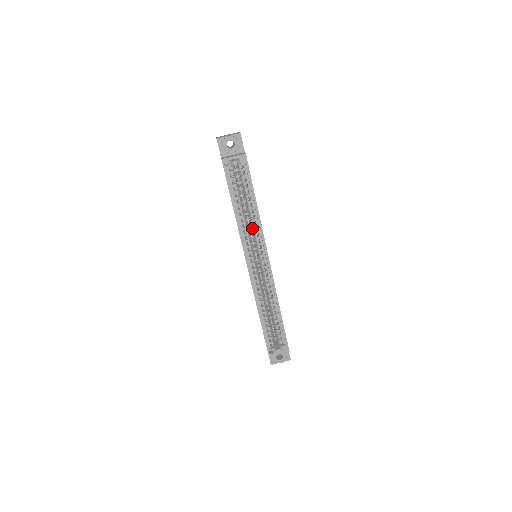
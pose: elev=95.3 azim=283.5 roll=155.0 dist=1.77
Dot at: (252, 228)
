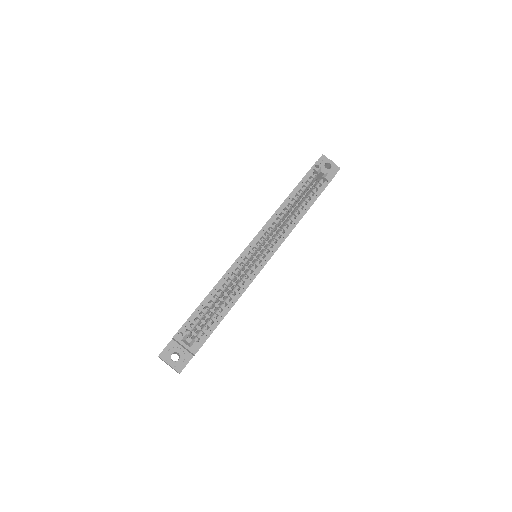
Dot at: (284, 224)
